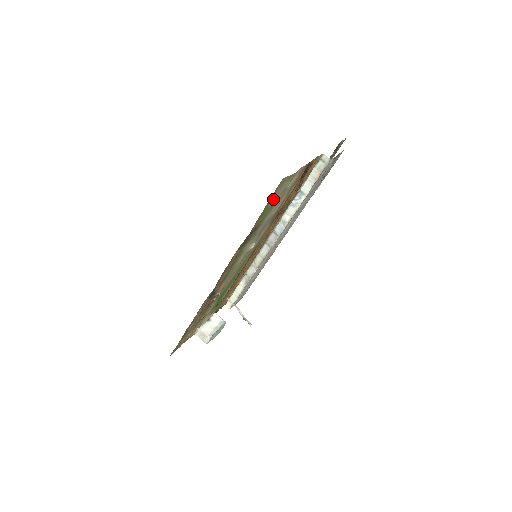
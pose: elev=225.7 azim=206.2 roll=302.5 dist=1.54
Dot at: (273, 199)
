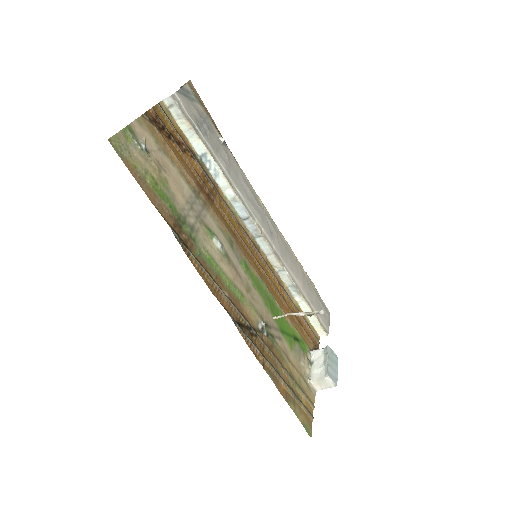
Dot at: (142, 172)
